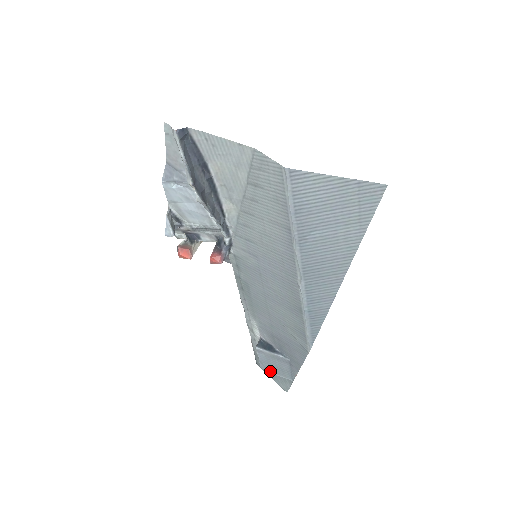
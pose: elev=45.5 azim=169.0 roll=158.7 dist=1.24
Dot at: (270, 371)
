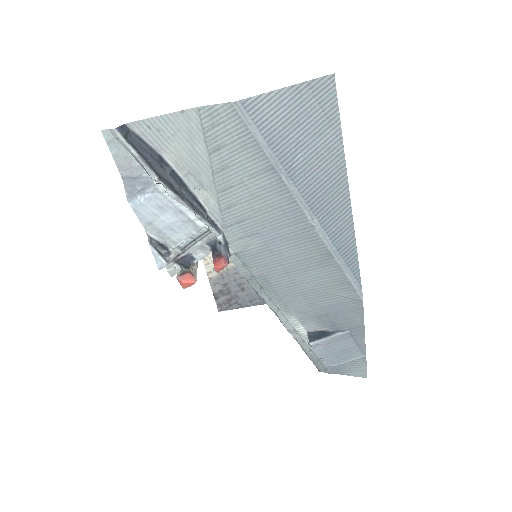
Dot at: (337, 362)
